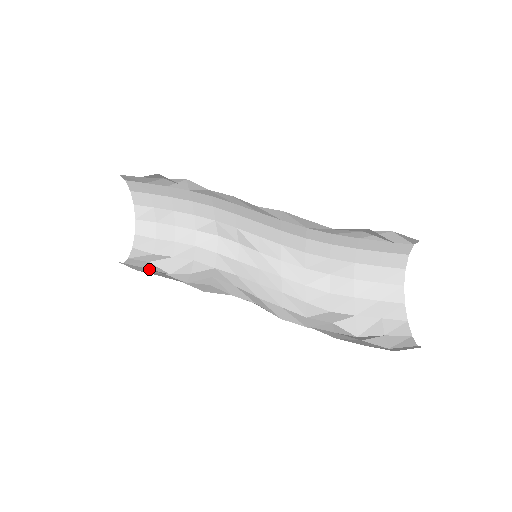
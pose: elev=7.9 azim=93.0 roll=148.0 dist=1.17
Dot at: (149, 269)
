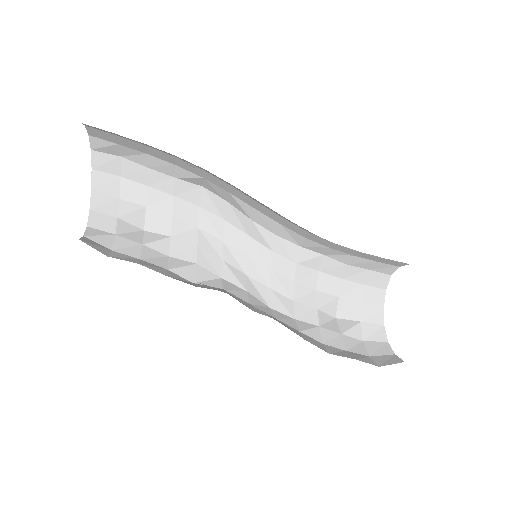
Dot at: (121, 235)
